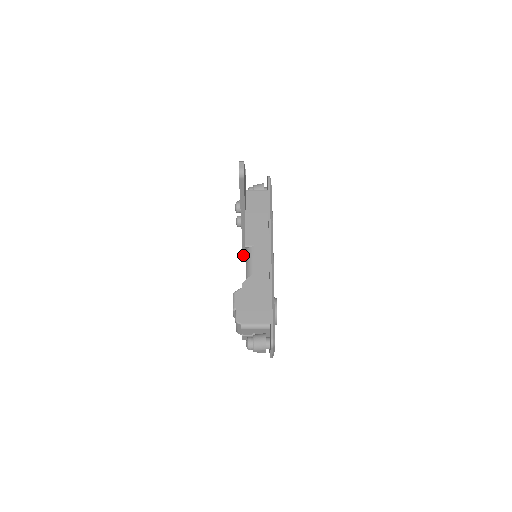
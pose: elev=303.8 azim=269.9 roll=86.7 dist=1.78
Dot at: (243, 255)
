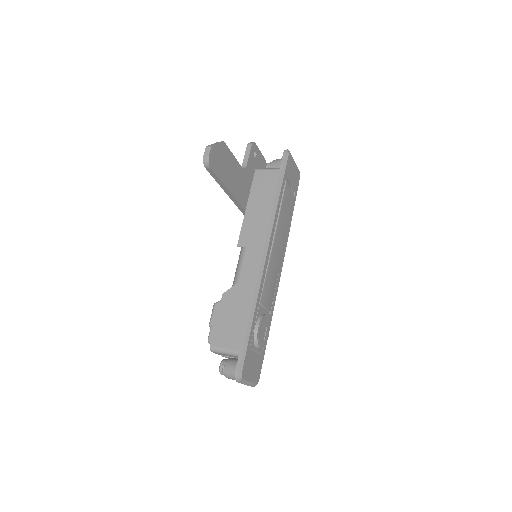
Dot at: occluded
